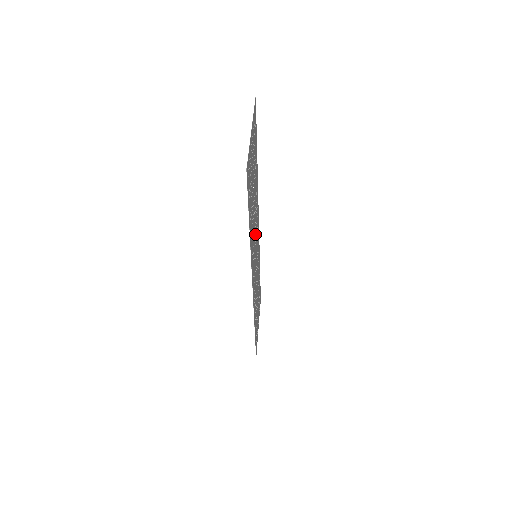
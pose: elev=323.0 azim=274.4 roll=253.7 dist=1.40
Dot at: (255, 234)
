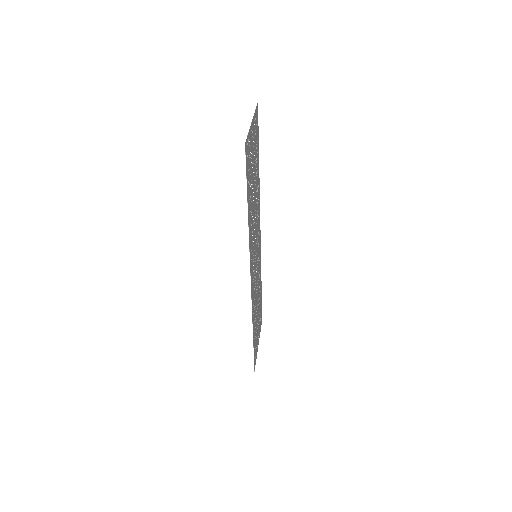
Dot at: (255, 231)
